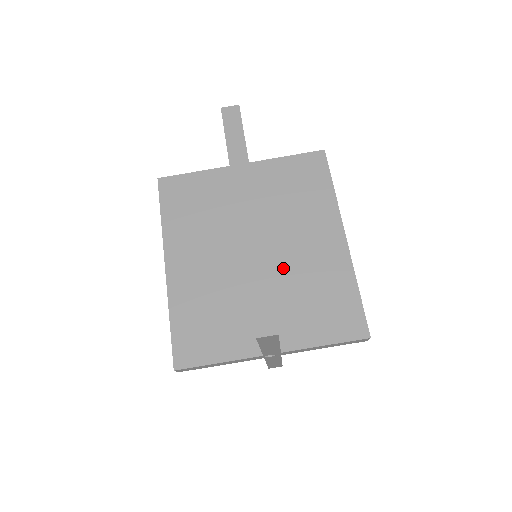
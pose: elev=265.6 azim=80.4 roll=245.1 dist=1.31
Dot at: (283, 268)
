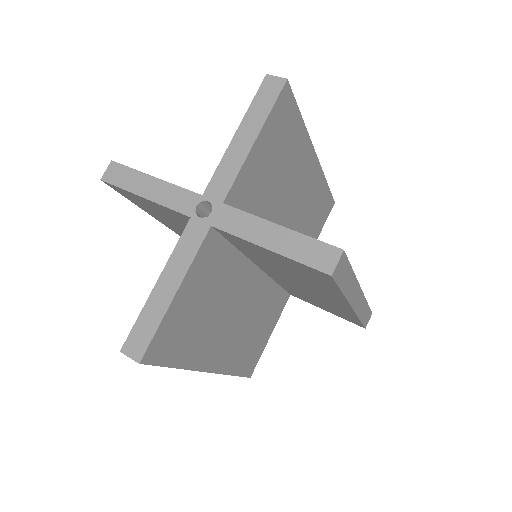
Dot at: occluded
